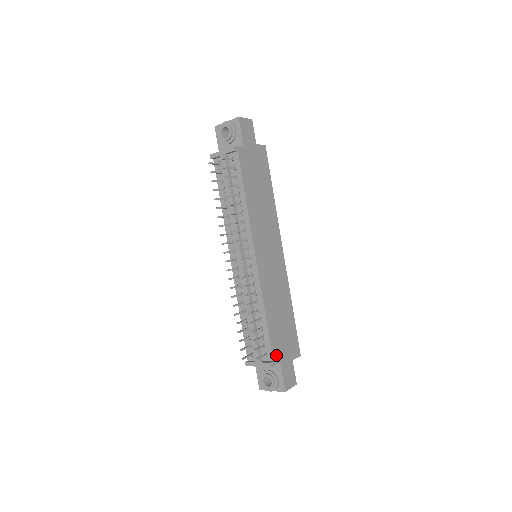
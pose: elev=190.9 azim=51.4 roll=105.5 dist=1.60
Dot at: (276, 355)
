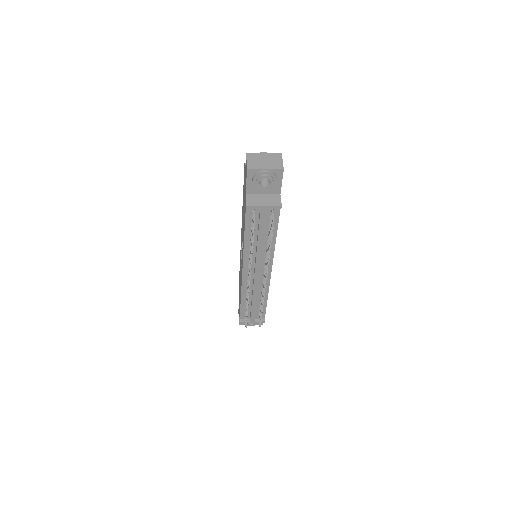
Dot at: occluded
